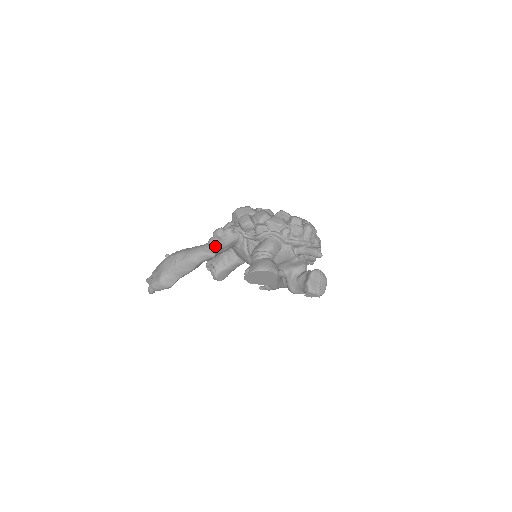
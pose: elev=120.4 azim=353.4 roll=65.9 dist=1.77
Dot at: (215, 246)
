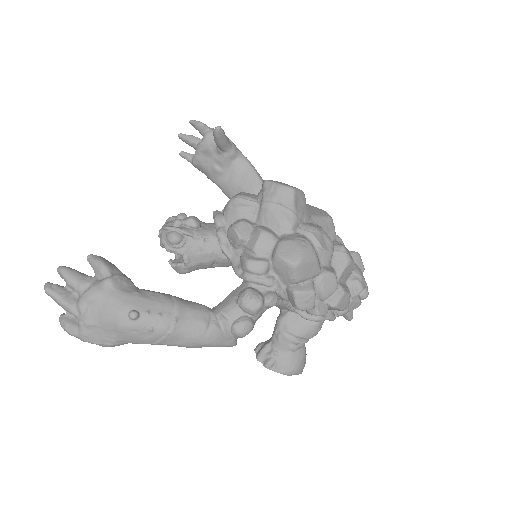
Dot at: occluded
